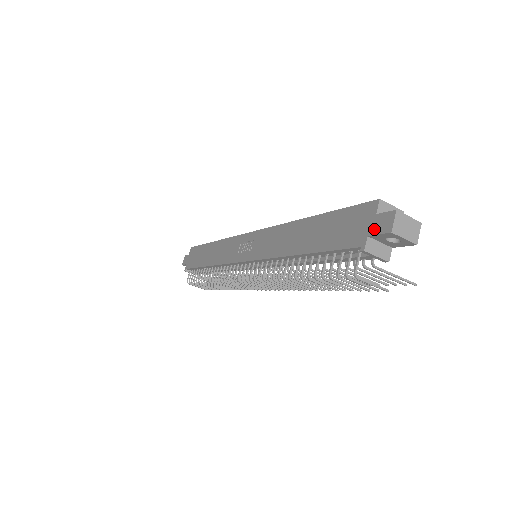
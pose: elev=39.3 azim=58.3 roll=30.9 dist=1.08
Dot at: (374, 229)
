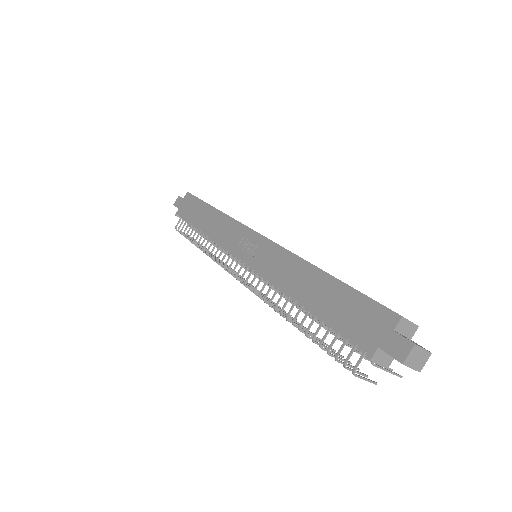
Dot at: (387, 346)
